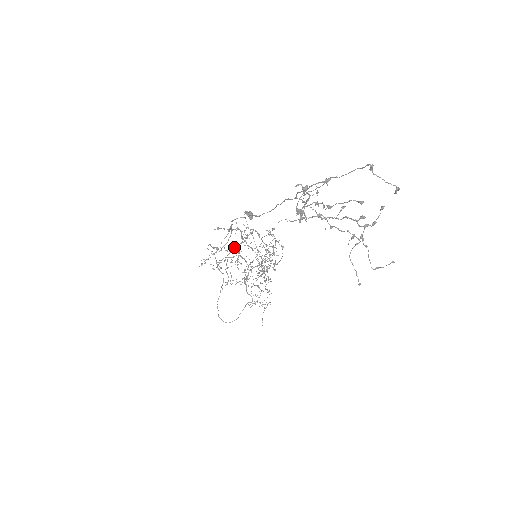
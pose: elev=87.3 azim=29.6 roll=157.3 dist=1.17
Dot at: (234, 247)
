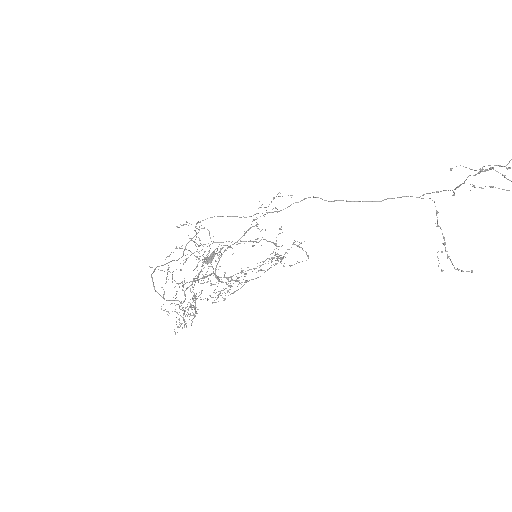
Dot at: (228, 241)
